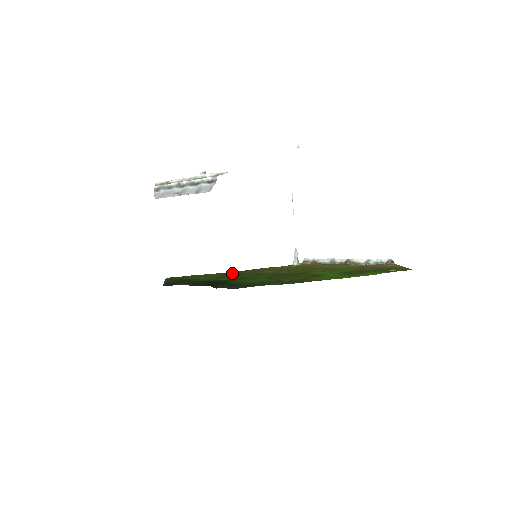
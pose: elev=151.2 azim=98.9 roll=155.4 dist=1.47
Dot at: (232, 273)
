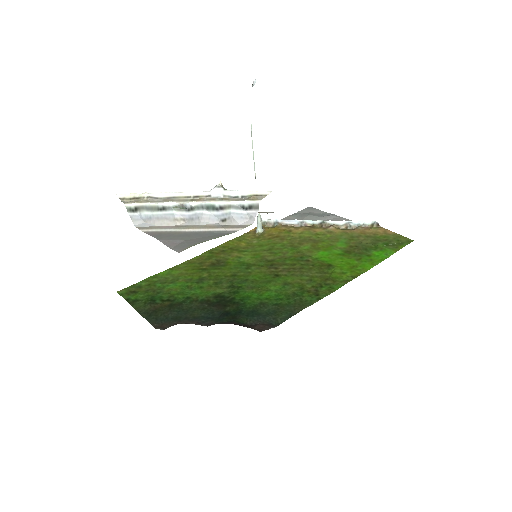
Dot at: (200, 264)
